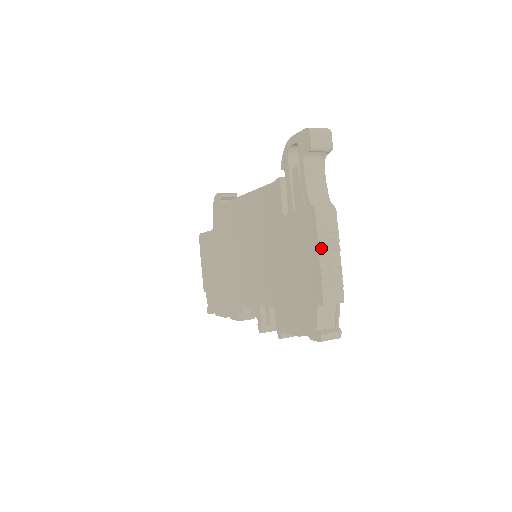
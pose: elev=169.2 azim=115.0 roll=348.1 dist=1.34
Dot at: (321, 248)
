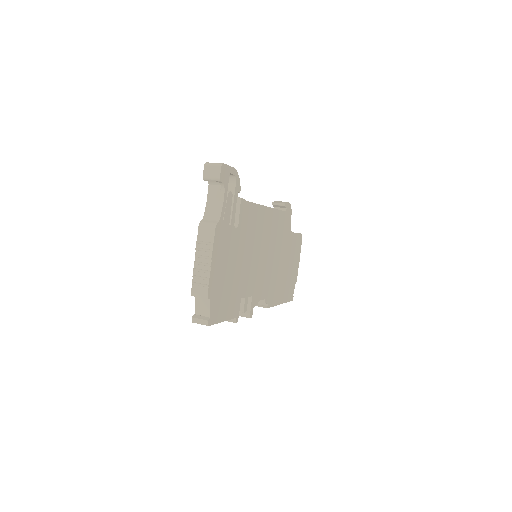
Dot at: (198, 254)
